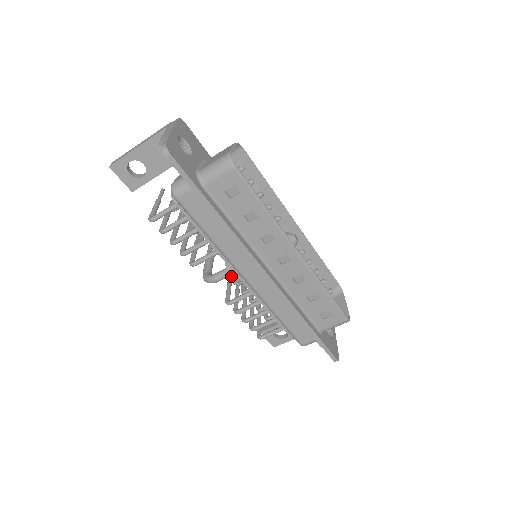
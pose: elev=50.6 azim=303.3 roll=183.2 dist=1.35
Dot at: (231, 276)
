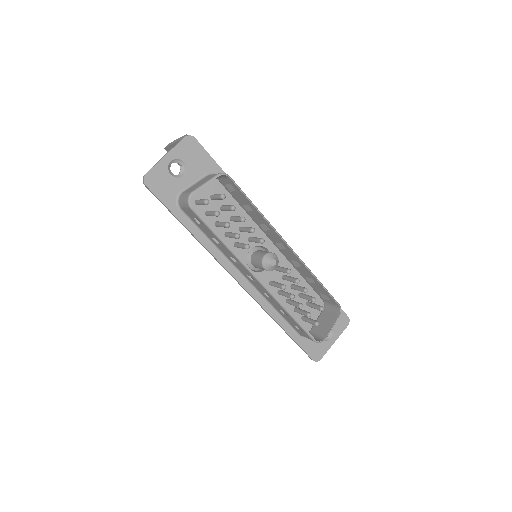
Dot at: occluded
